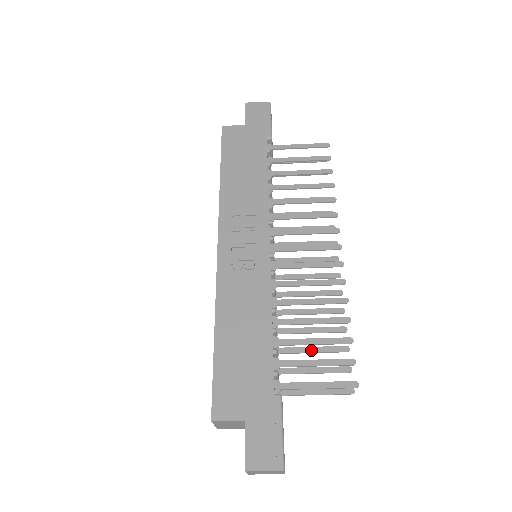
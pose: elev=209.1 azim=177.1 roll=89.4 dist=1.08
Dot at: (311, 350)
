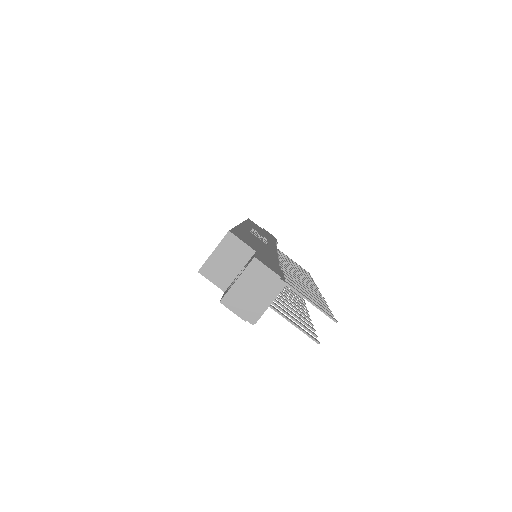
Dot at: (287, 308)
